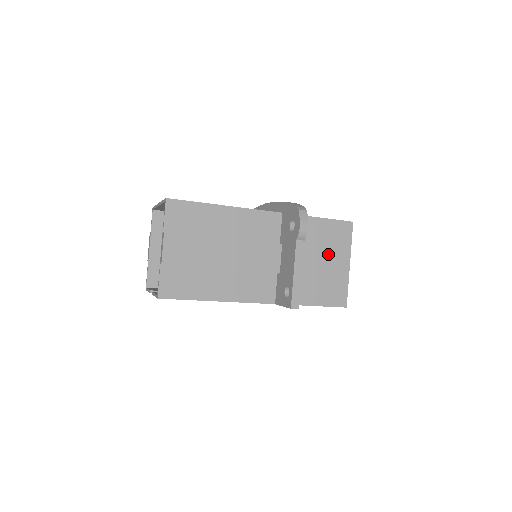
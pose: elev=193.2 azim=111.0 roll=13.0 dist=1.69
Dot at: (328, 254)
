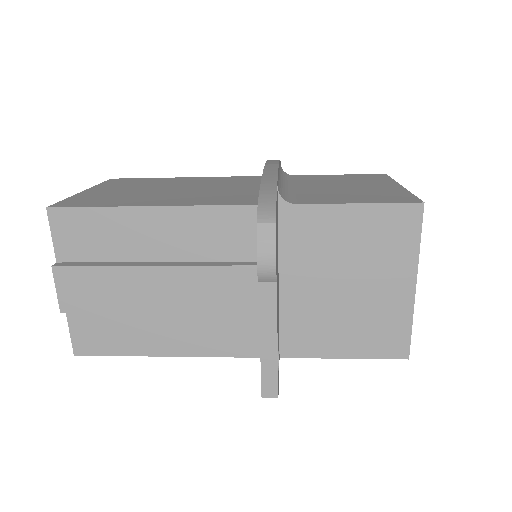
Dot at: (366, 270)
